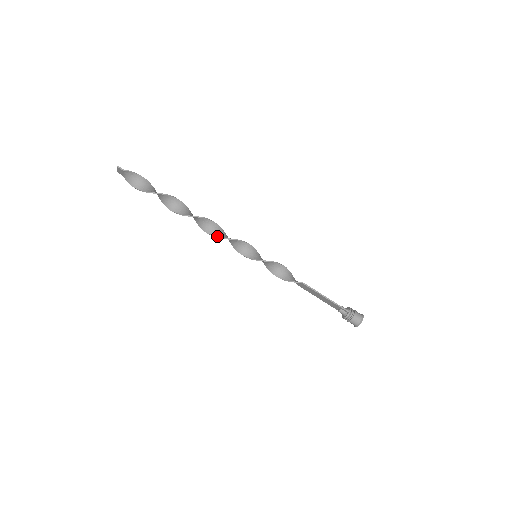
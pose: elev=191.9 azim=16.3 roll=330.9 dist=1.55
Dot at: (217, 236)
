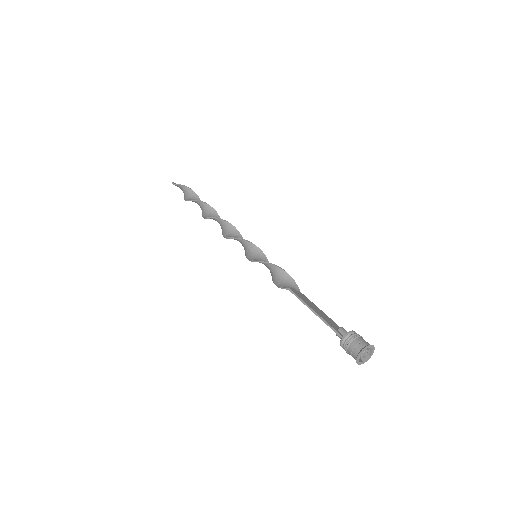
Dot at: (225, 236)
